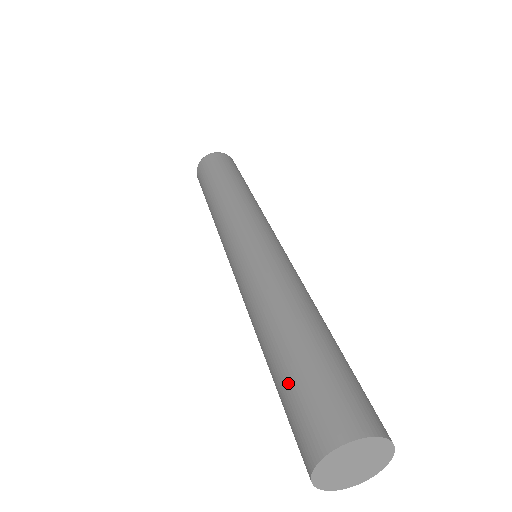
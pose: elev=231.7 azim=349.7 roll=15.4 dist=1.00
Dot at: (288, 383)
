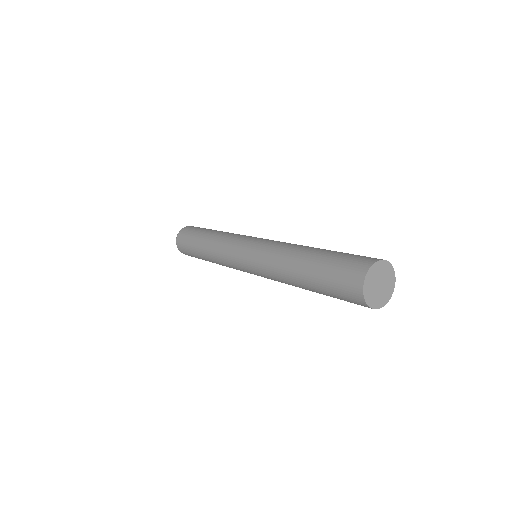
Dot at: (325, 286)
